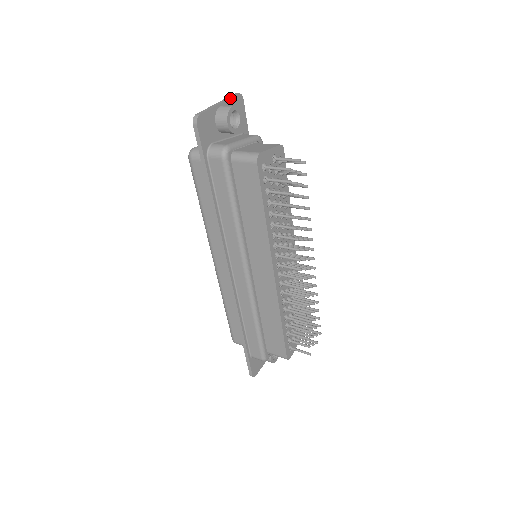
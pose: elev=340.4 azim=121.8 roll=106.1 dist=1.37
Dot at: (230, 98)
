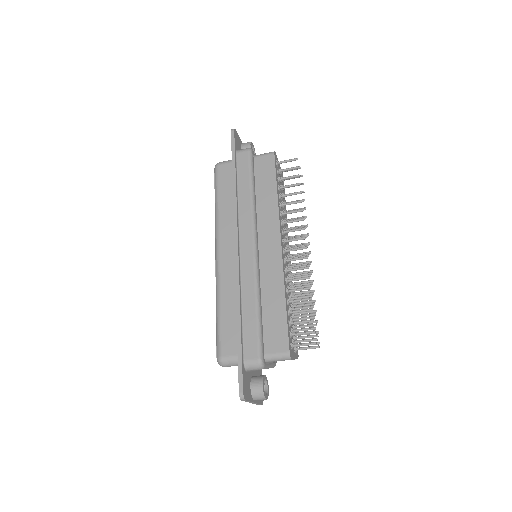
Dot at: occluded
